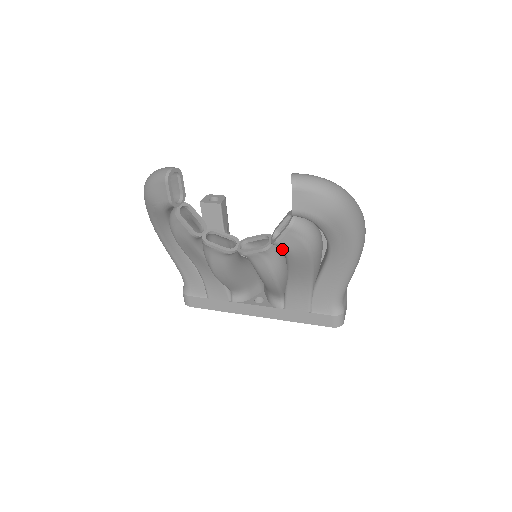
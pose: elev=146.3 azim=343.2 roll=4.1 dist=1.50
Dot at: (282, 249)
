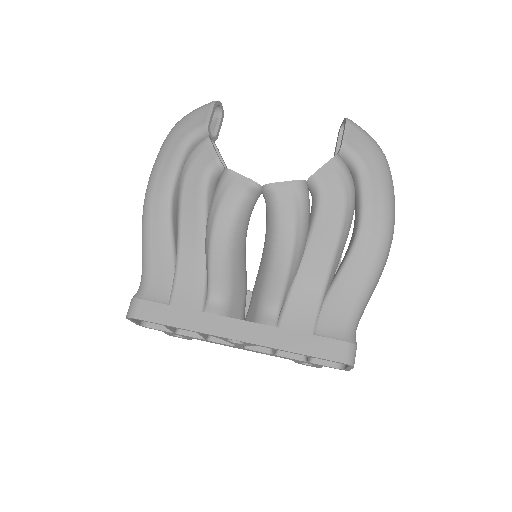
Dot at: (317, 191)
